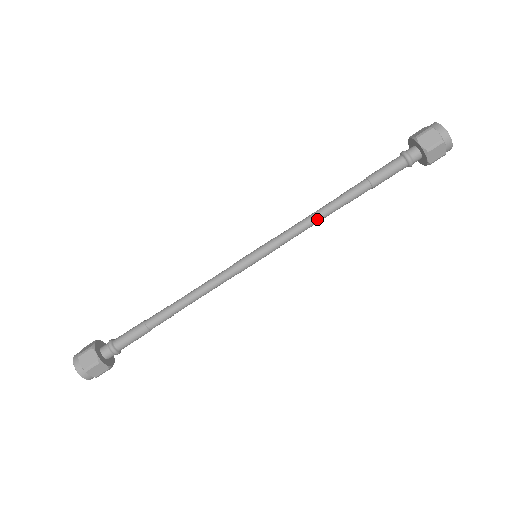
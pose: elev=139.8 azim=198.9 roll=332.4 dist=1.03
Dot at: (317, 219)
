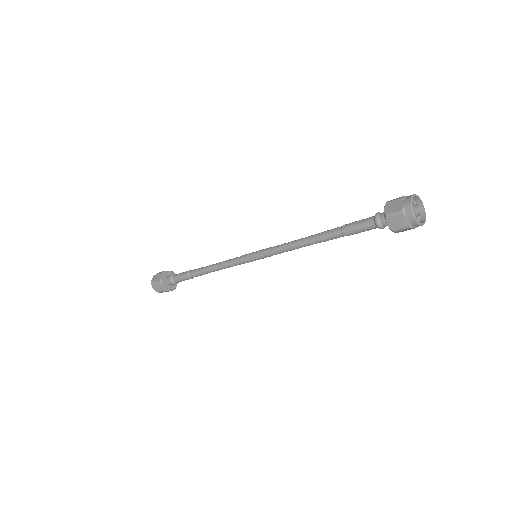
Dot at: occluded
